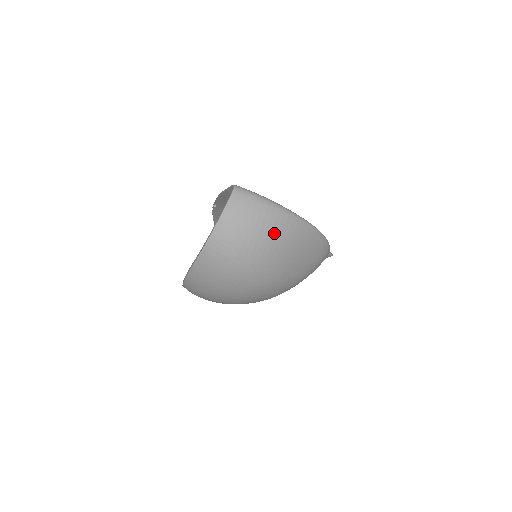
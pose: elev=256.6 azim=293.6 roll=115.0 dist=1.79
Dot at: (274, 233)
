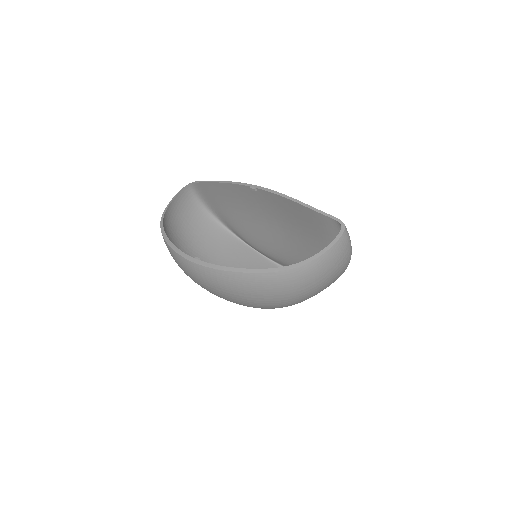
Dot at: (336, 278)
